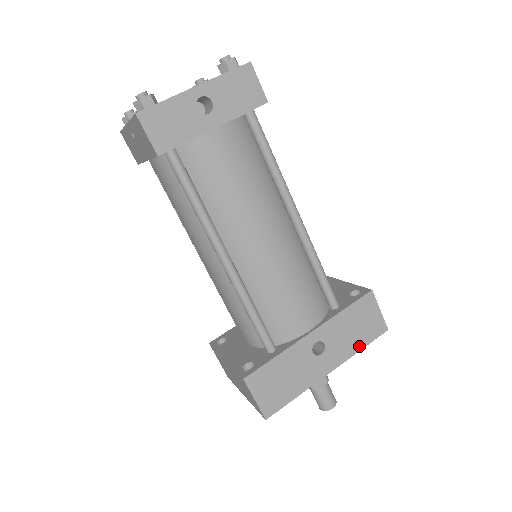
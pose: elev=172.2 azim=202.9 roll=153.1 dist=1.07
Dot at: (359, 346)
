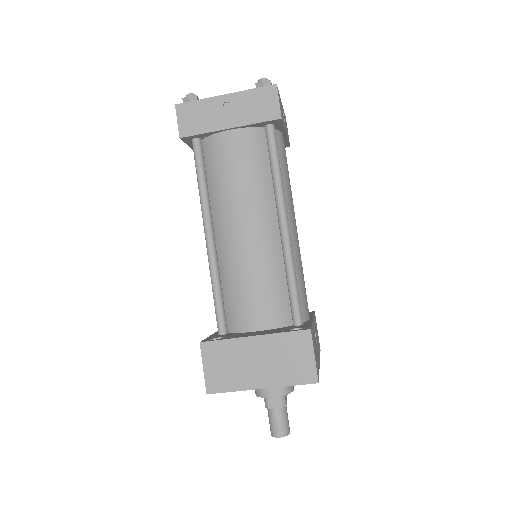
Dot at: (319, 352)
